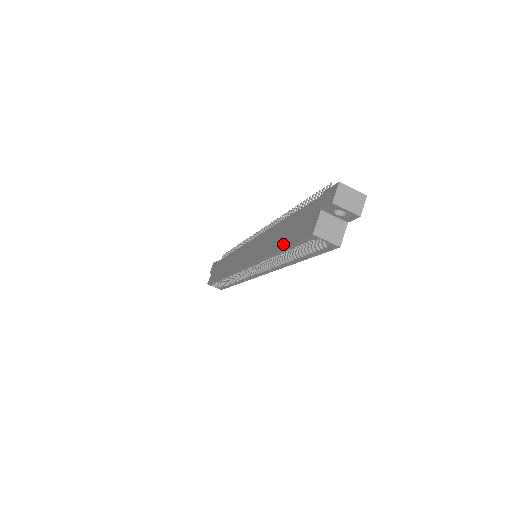
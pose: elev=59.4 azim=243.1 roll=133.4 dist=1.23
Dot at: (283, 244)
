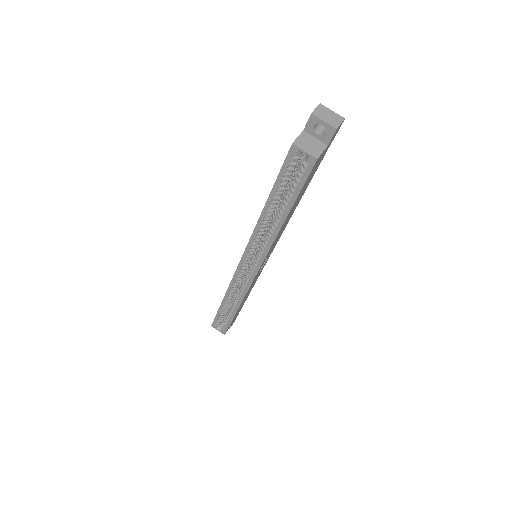
Dot at: (272, 189)
